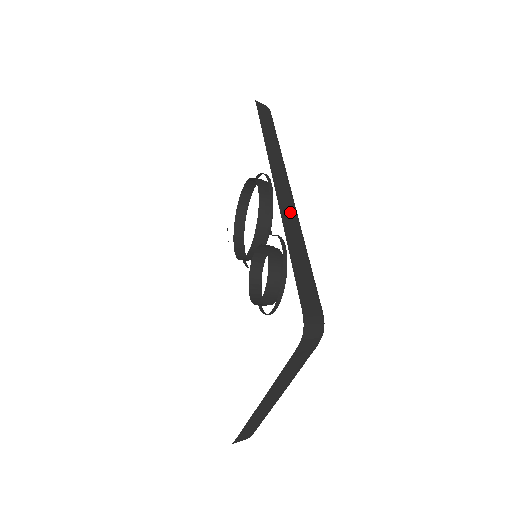
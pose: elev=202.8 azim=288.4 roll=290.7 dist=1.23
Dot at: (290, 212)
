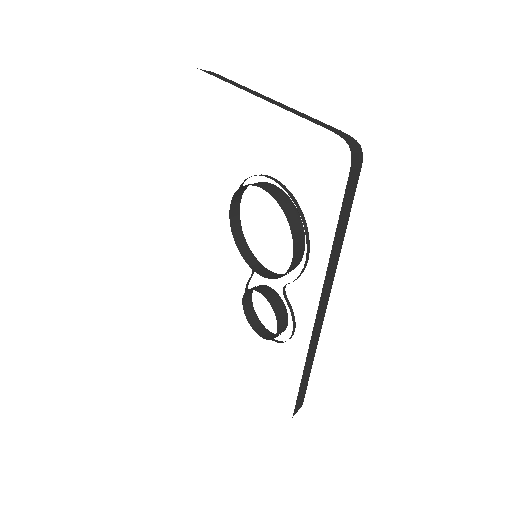
Dot at: (315, 343)
